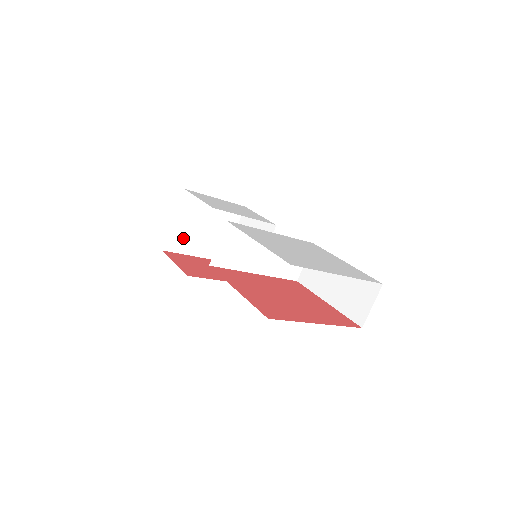
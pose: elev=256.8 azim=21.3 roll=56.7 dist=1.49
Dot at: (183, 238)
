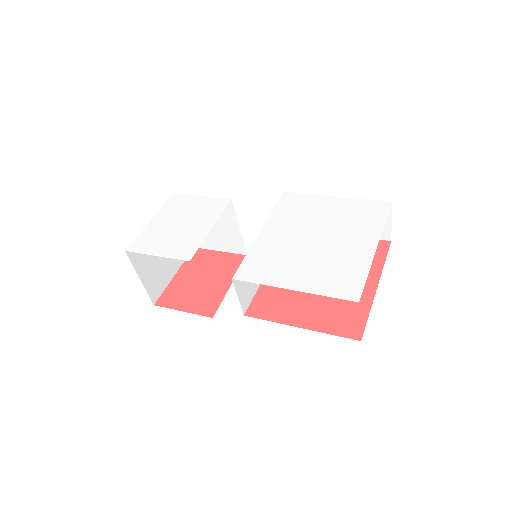
Dot at: (157, 278)
